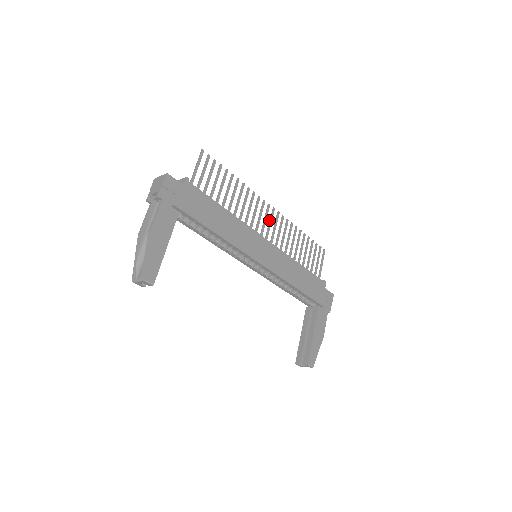
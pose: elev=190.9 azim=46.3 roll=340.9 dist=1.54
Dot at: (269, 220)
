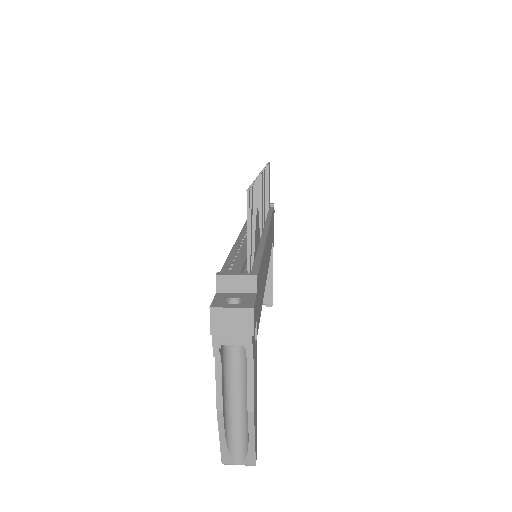
Dot at: occluded
